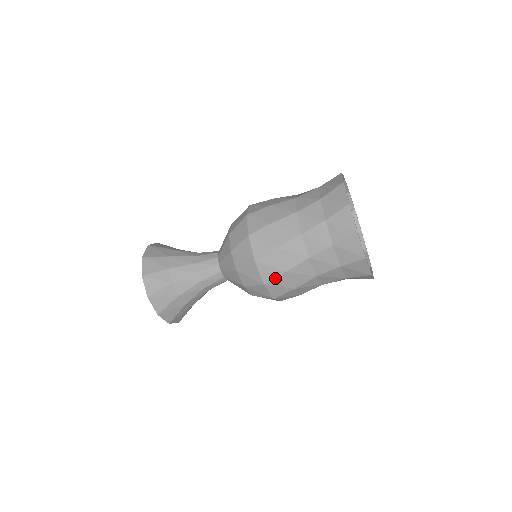
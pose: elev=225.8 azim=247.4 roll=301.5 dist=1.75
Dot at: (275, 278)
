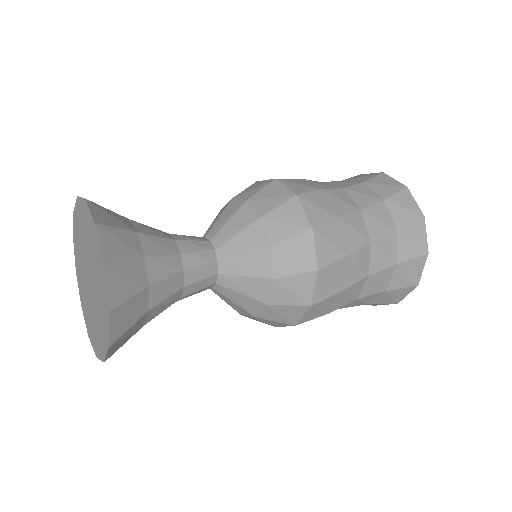
Dot at: occluded
